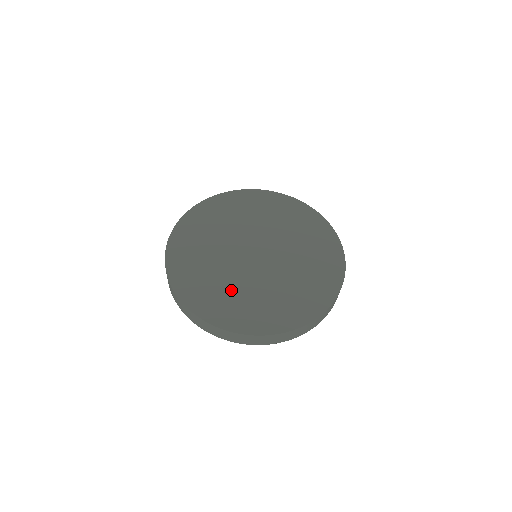
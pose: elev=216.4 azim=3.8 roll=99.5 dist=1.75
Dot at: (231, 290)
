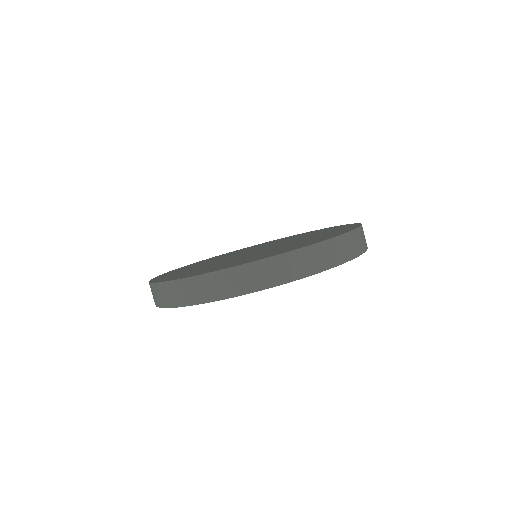
Dot at: (256, 255)
